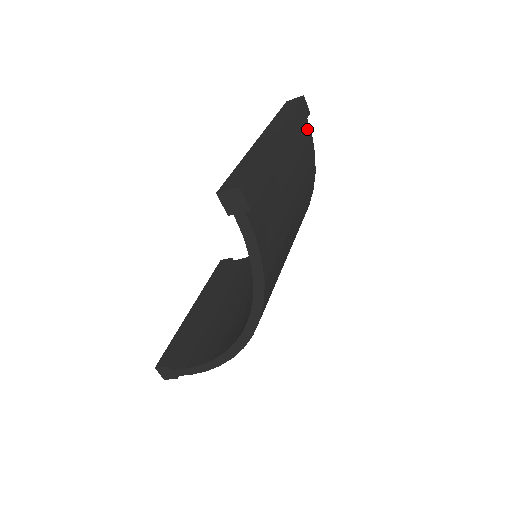
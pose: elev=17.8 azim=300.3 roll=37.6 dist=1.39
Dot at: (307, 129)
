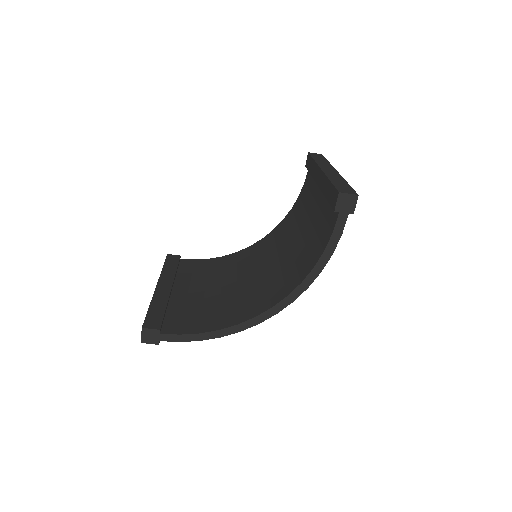
Dot at: occluded
